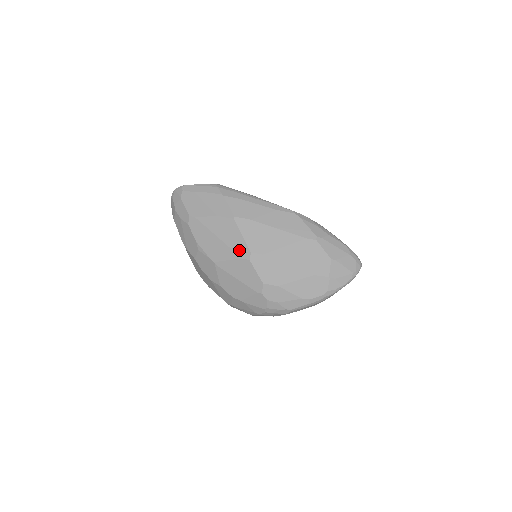
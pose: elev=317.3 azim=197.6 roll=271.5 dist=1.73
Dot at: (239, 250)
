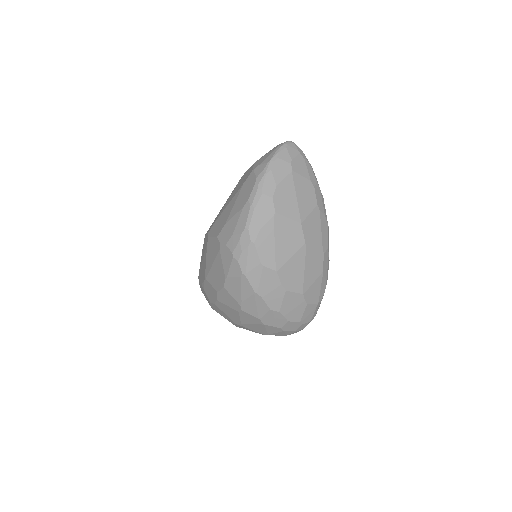
Dot at: (206, 244)
